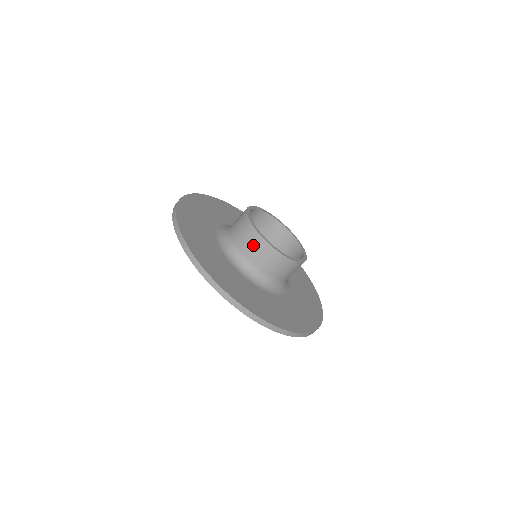
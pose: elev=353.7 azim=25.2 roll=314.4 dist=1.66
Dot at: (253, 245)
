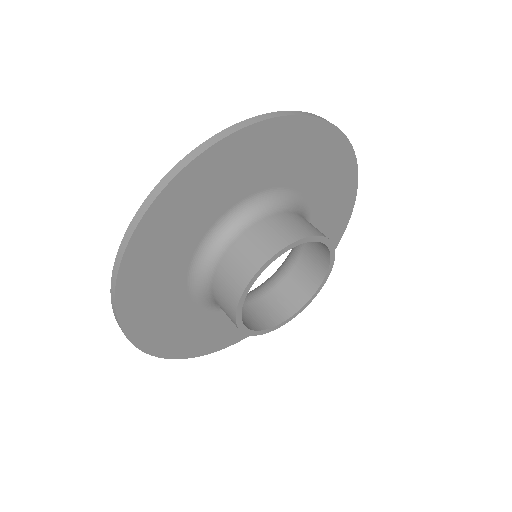
Dot at: (224, 302)
